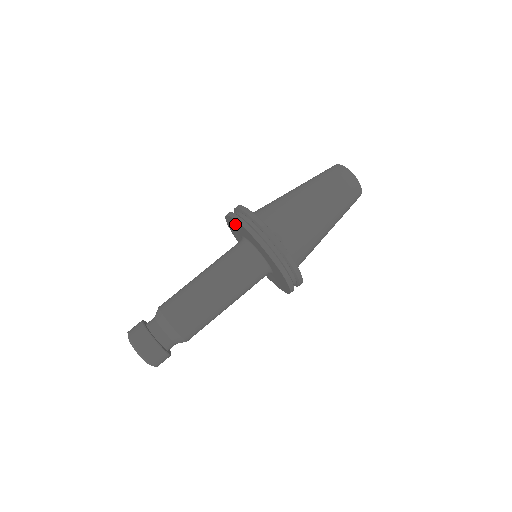
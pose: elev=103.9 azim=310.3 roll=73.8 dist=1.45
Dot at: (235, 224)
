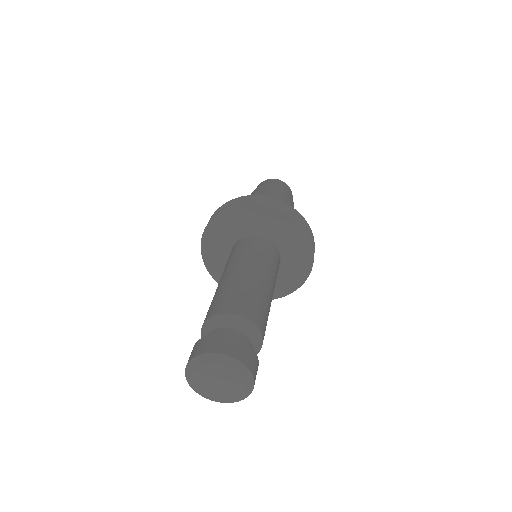
Dot at: (214, 236)
